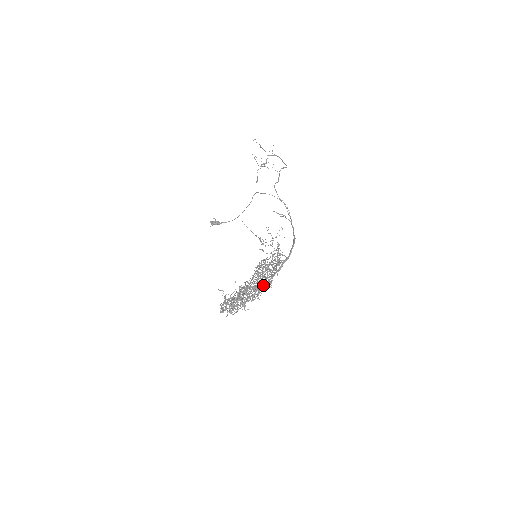
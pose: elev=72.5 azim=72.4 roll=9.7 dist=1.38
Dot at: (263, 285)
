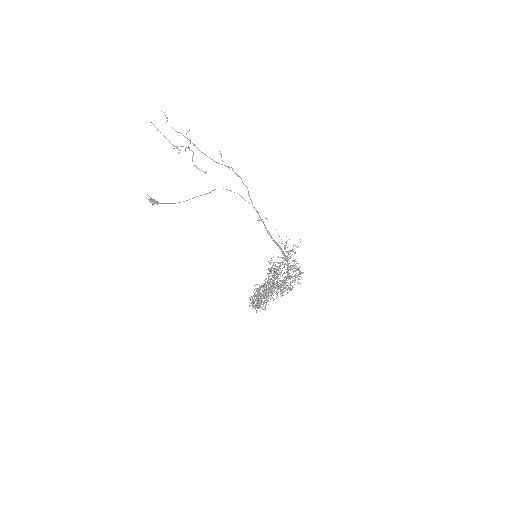
Dot at: occluded
